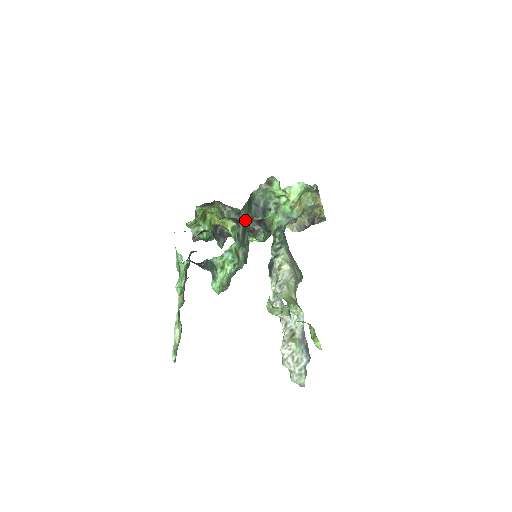
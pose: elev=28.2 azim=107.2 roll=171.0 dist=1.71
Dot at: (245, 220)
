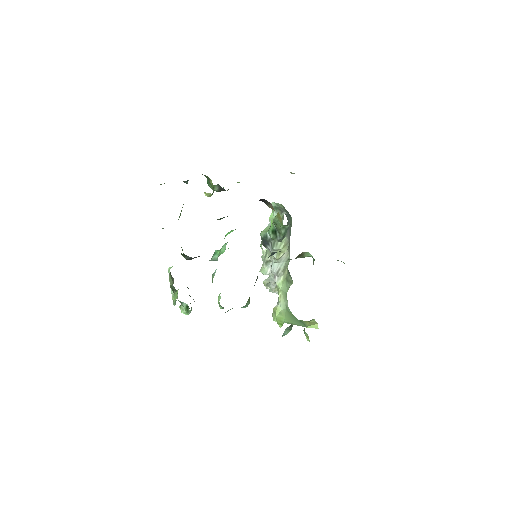
Dot at: occluded
